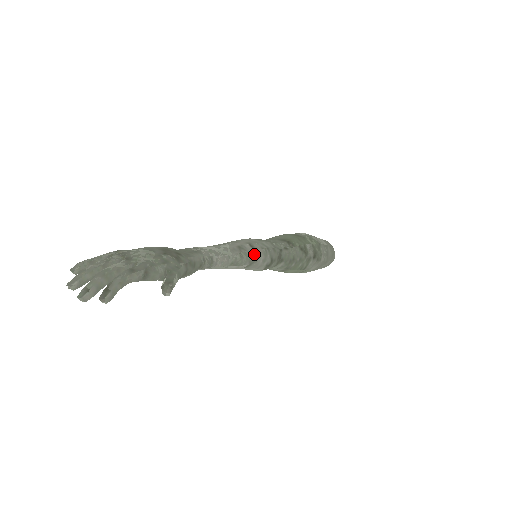
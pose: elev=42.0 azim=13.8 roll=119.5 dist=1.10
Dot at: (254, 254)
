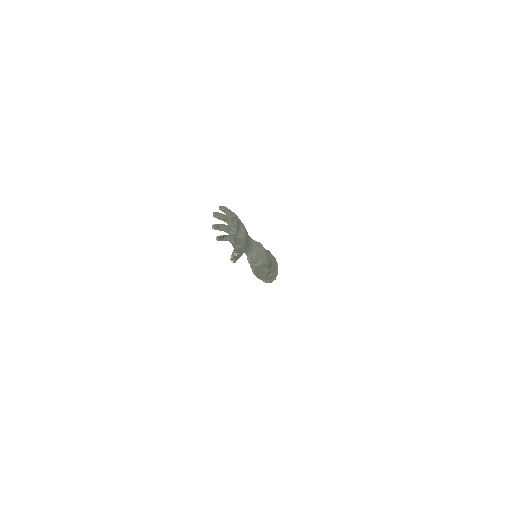
Dot at: (259, 261)
